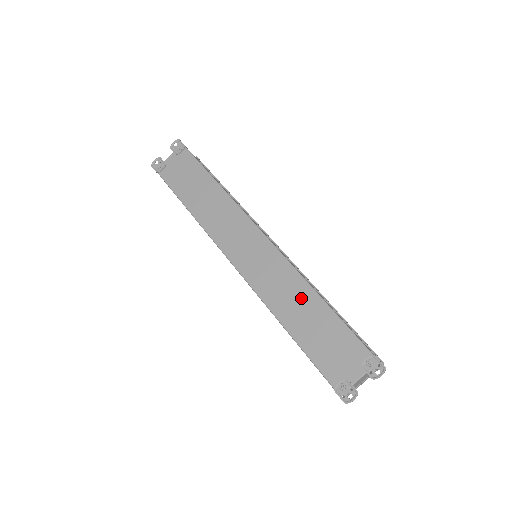
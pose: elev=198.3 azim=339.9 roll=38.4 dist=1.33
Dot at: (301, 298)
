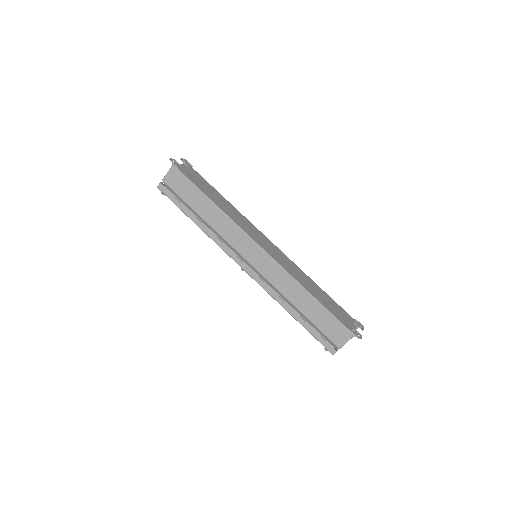
Dot at: (309, 281)
